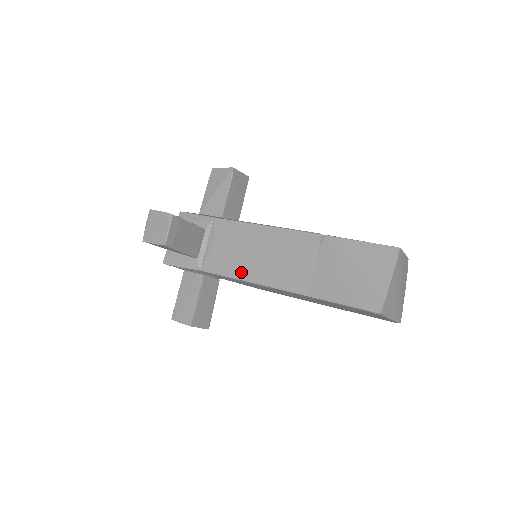
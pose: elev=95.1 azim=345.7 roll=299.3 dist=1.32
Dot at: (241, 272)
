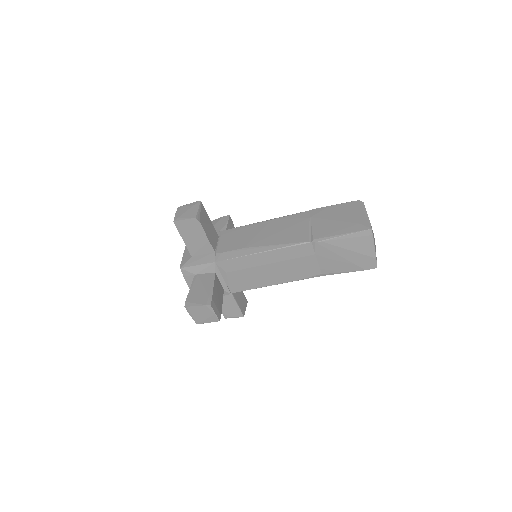
Dot at: (264, 283)
